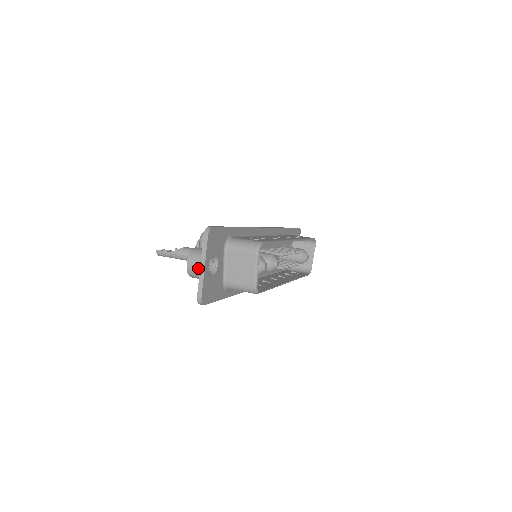
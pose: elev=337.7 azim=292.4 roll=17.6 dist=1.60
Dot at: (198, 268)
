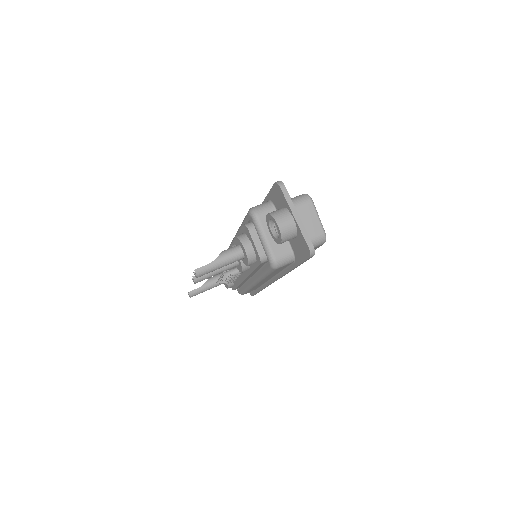
Dot at: (291, 222)
